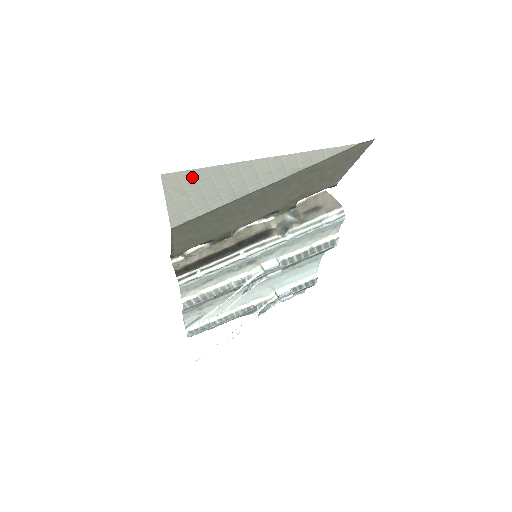
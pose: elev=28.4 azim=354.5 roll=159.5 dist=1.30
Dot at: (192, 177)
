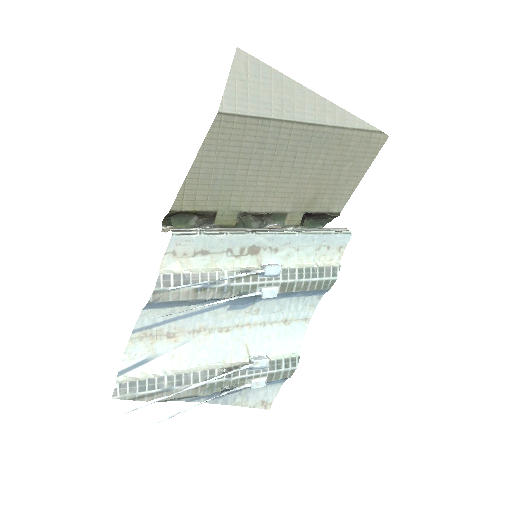
Dot at: (258, 69)
